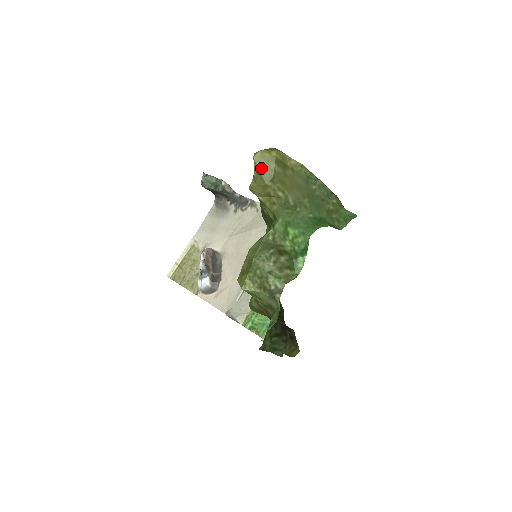
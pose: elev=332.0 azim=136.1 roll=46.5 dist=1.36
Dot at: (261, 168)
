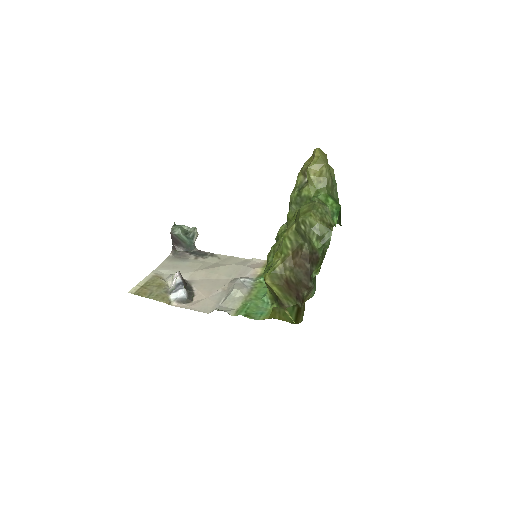
Dot at: (321, 155)
